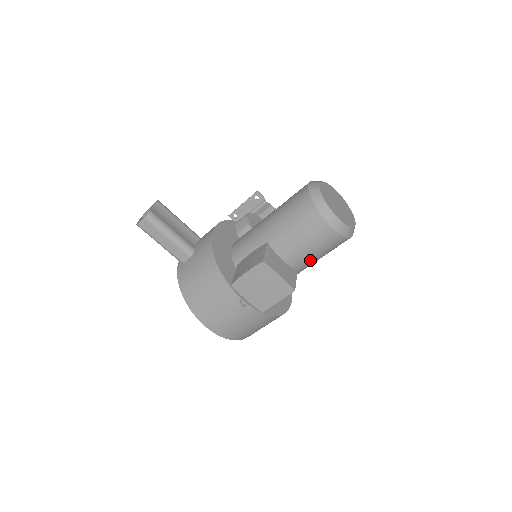
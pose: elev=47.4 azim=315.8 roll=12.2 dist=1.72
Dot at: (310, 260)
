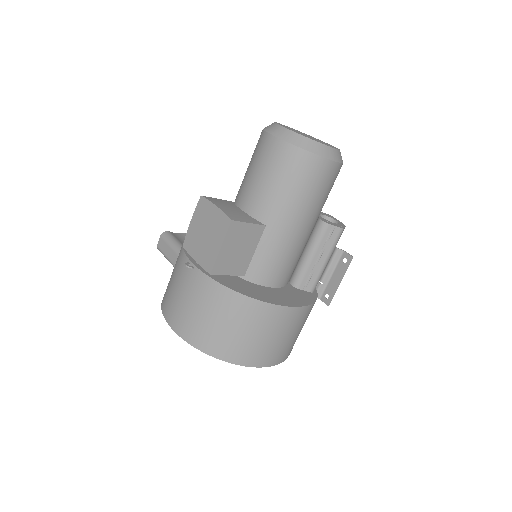
Dot at: (272, 201)
